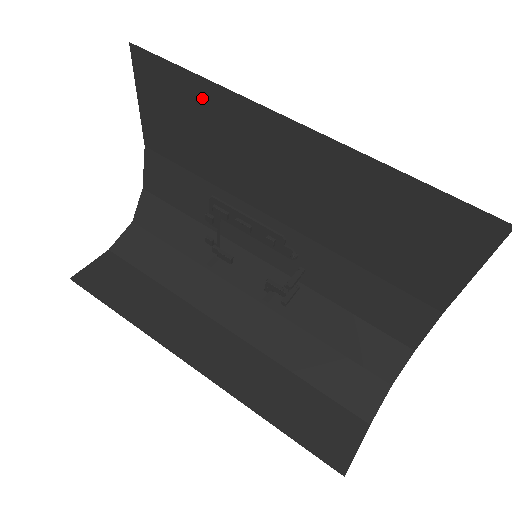
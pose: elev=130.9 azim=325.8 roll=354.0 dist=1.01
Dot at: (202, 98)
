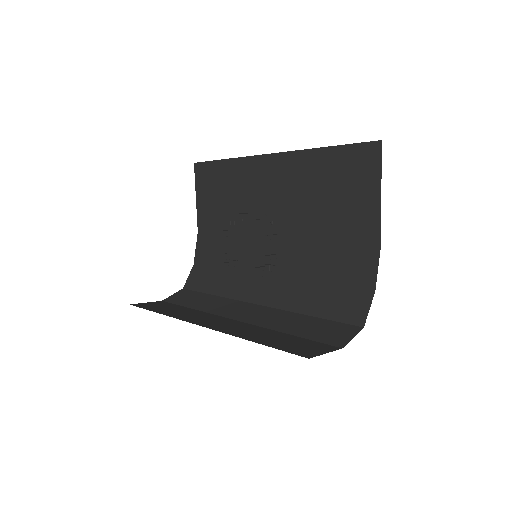
Dot at: (227, 172)
